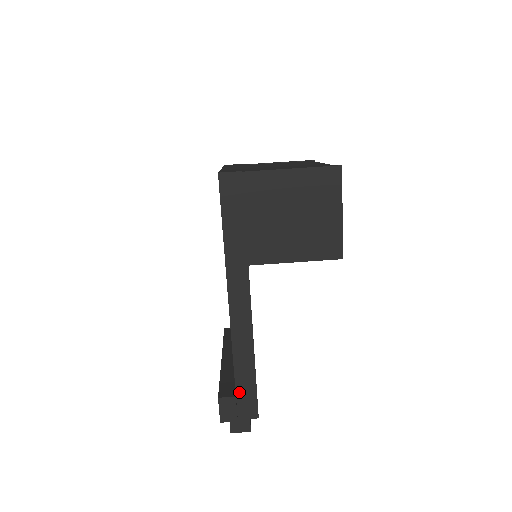
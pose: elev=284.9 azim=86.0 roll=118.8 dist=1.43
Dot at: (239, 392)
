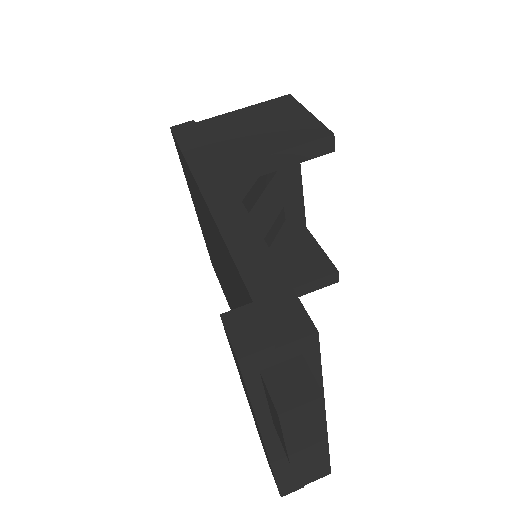
Dot at: (259, 299)
